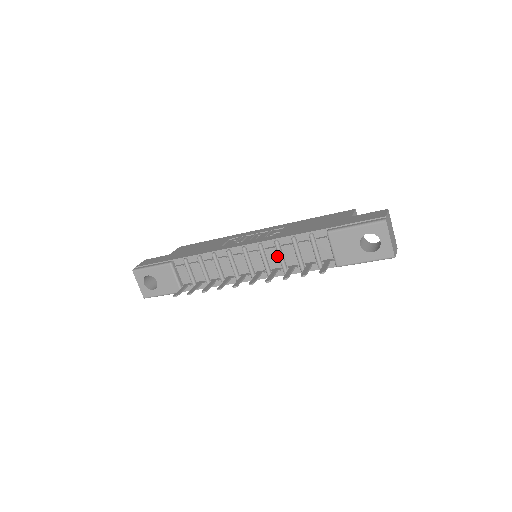
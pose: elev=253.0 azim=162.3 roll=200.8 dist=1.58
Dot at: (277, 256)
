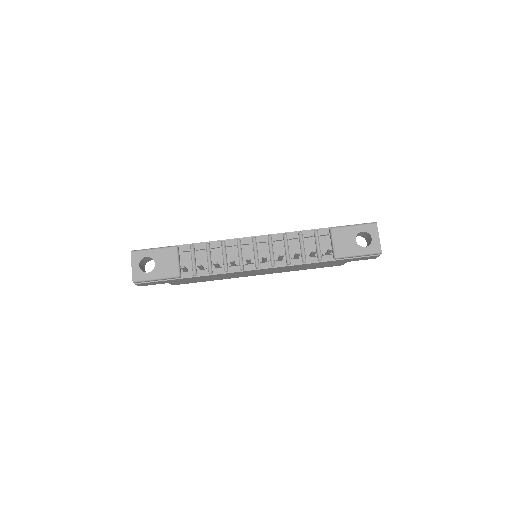
Dot at: (283, 248)
